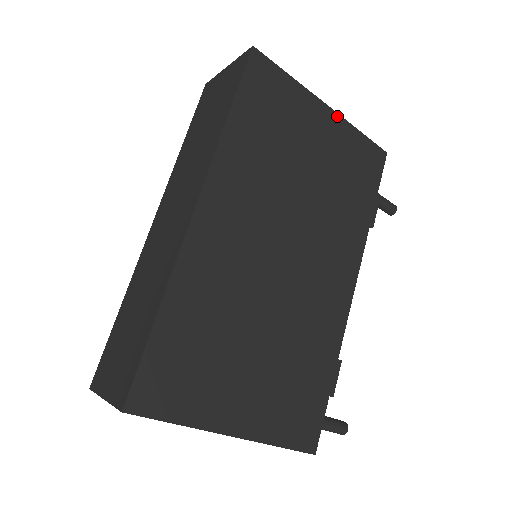
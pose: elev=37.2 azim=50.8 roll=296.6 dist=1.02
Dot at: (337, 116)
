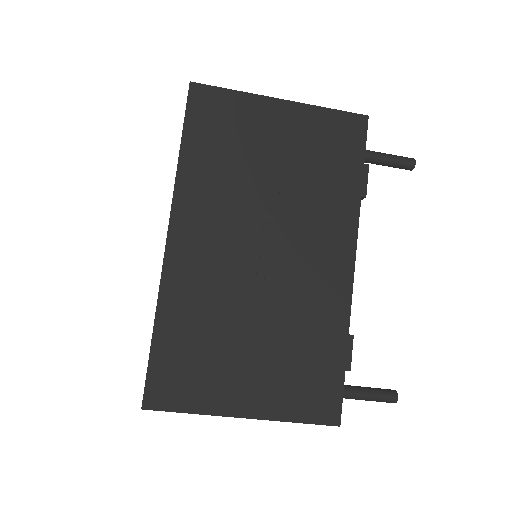
Dot at: (296, 105)
